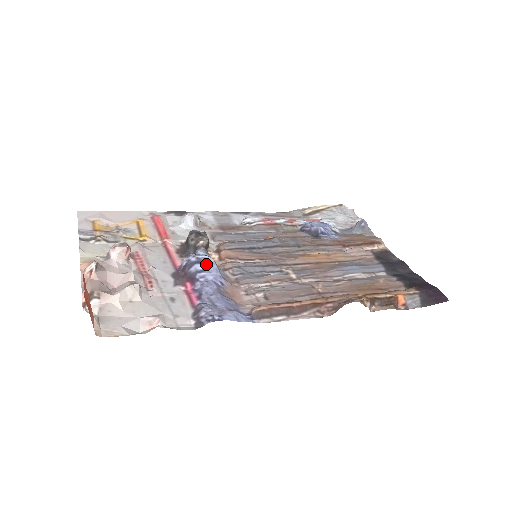
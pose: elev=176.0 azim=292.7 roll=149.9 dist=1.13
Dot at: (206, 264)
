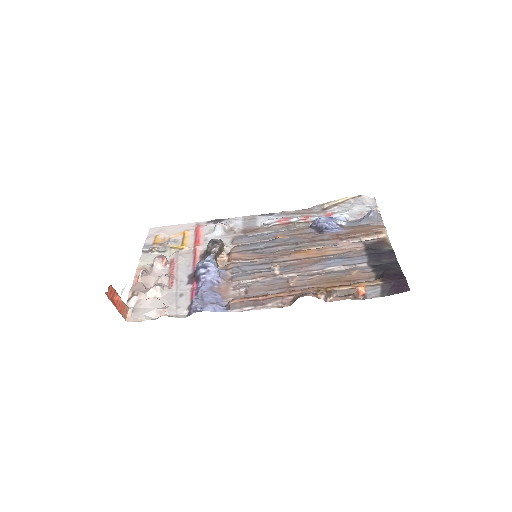
Dot at: (207, 268)
